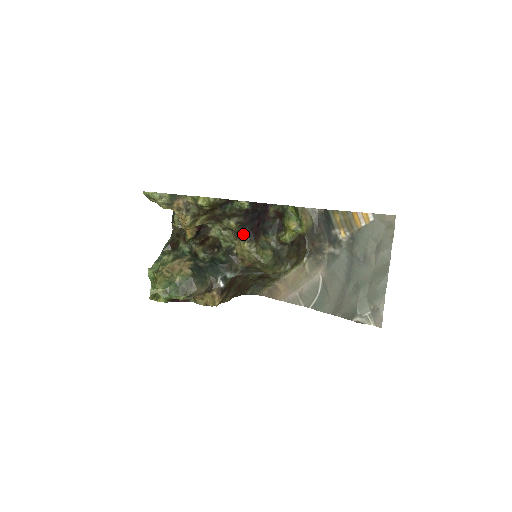
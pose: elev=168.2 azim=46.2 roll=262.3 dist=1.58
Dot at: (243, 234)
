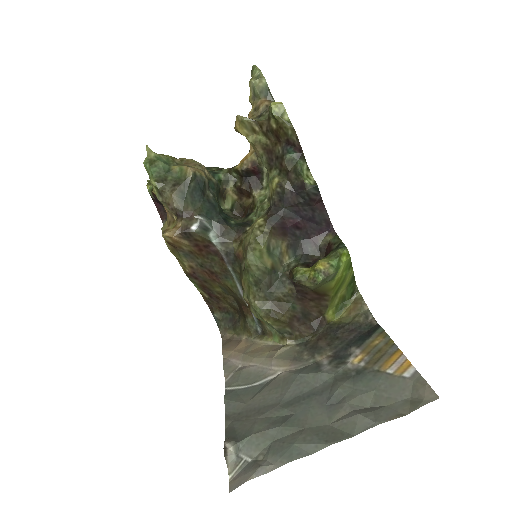
Dot at: (272, 208)
